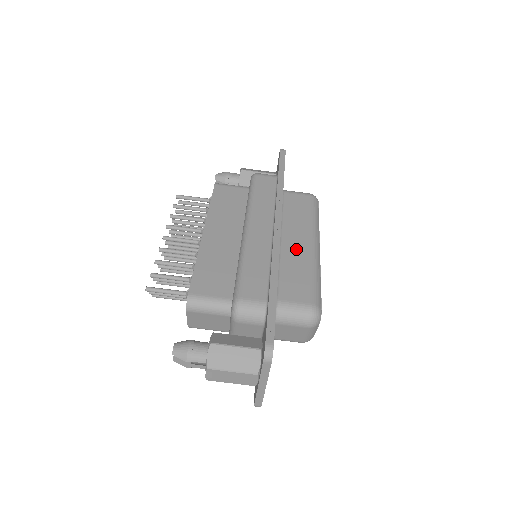
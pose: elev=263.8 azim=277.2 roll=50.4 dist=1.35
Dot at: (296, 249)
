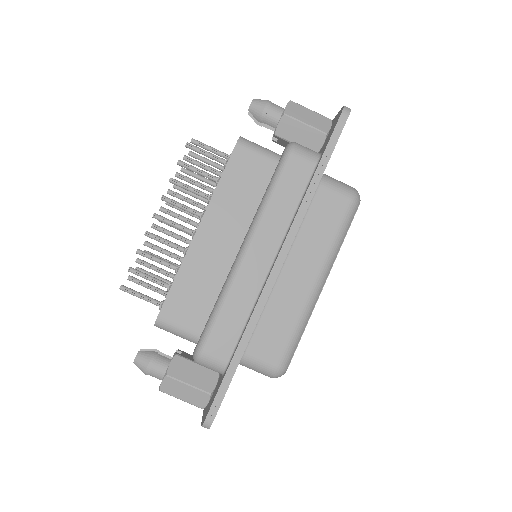
Dot at: (293, 287)
